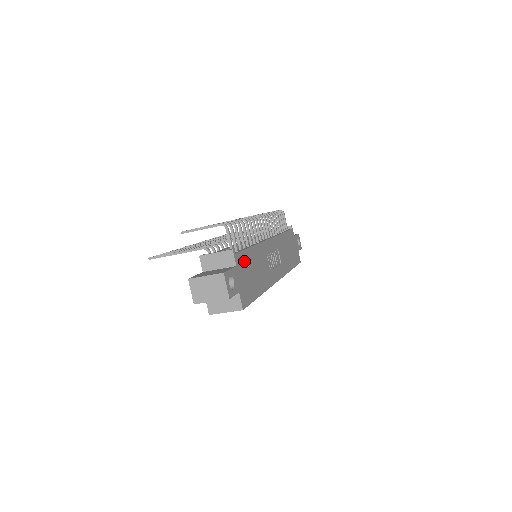
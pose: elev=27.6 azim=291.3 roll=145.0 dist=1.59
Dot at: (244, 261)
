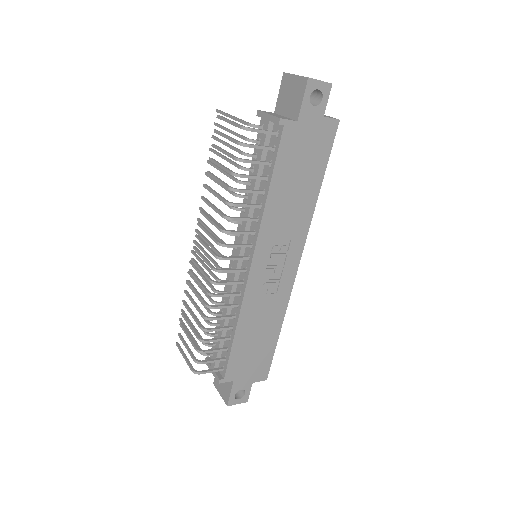
Dot at: (237, 361)
